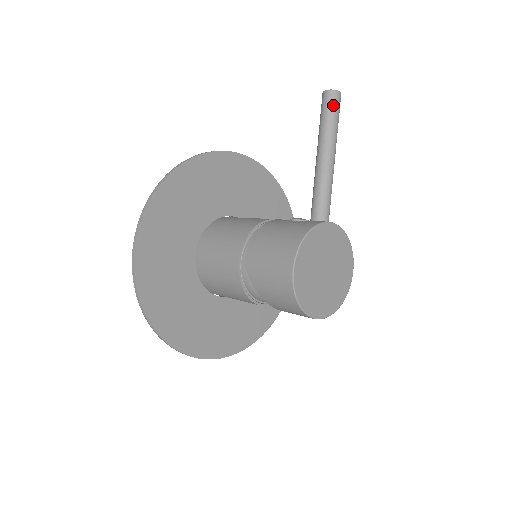
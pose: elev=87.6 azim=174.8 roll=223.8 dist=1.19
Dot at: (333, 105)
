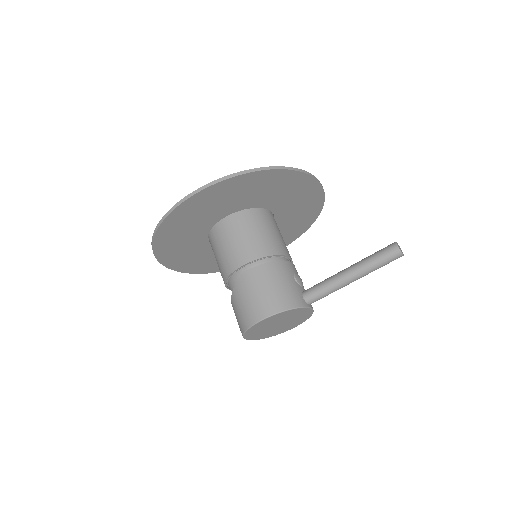
Dot at: (390, 259)
